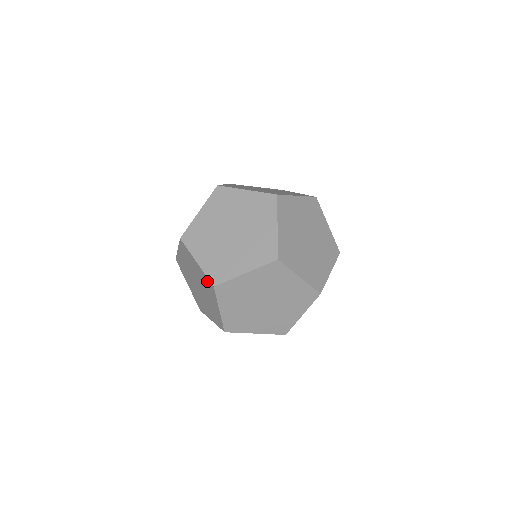
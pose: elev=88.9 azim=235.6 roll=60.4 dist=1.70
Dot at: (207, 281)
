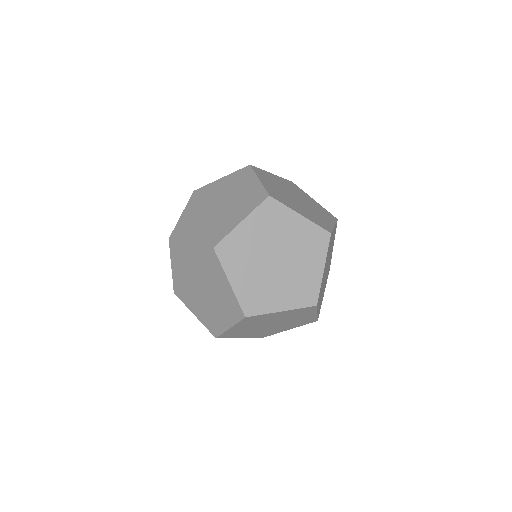
Dot at: (206, 253)
